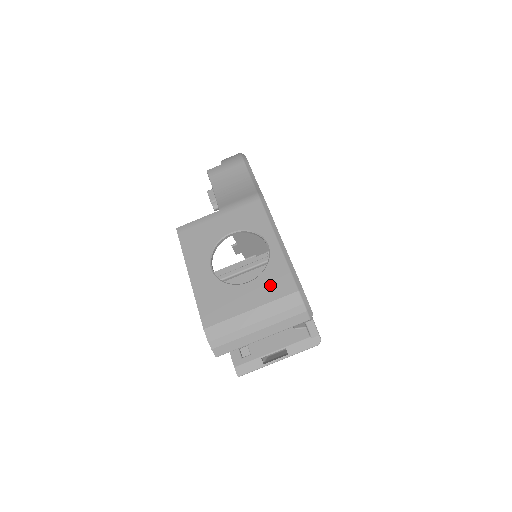
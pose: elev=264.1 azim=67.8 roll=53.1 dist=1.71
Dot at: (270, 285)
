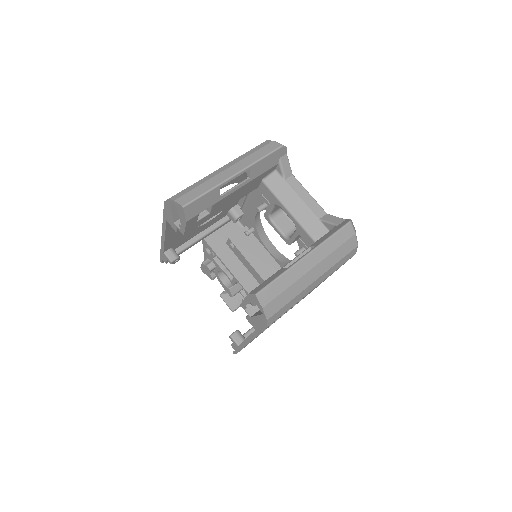
Dot at: occluded
